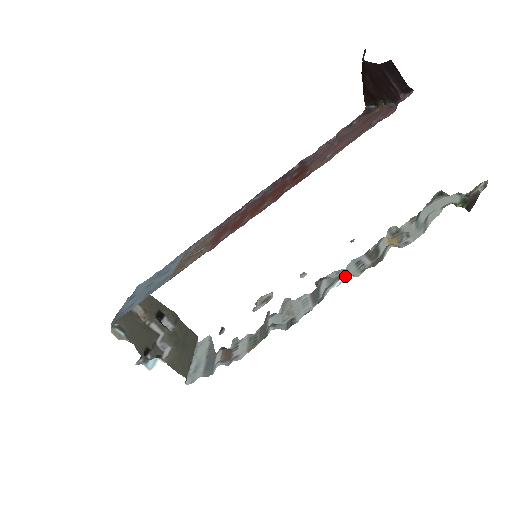
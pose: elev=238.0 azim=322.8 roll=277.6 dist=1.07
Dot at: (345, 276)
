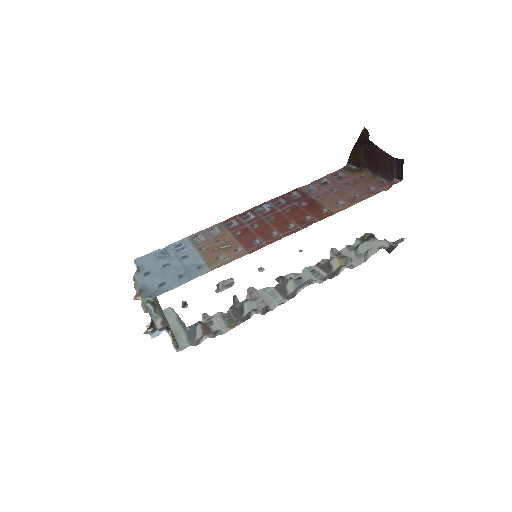
Dot at: (314, 282)
